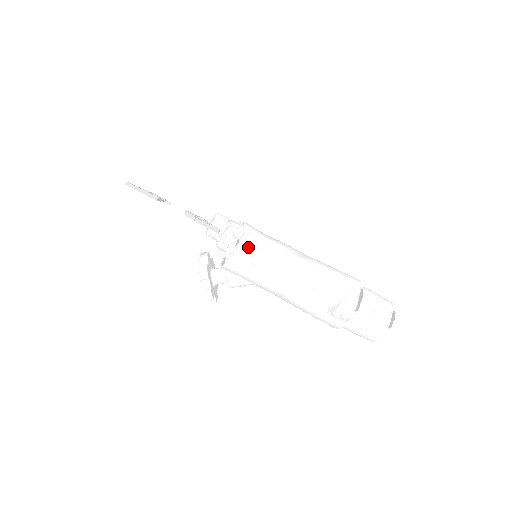
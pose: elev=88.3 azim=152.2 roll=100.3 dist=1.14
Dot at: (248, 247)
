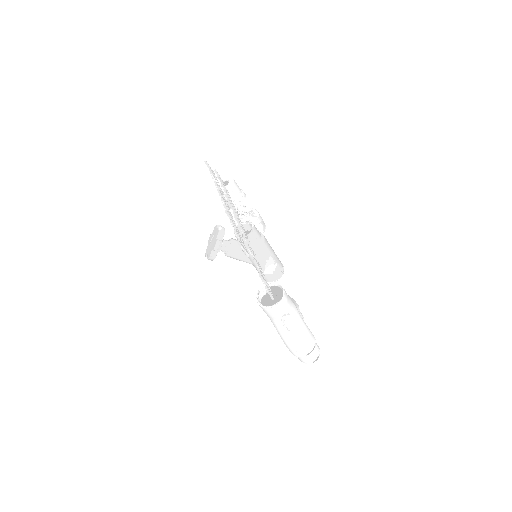
Dot at: (280, 306)
